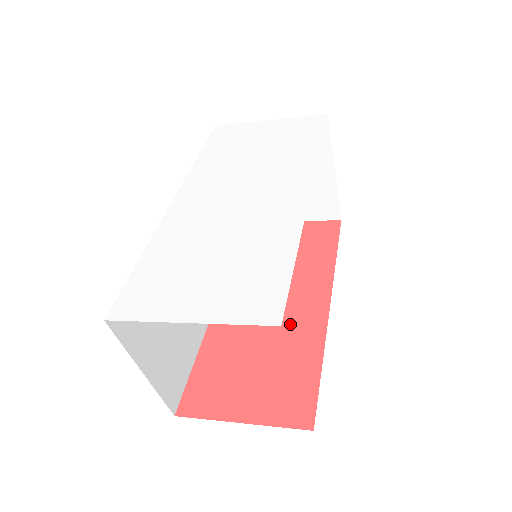
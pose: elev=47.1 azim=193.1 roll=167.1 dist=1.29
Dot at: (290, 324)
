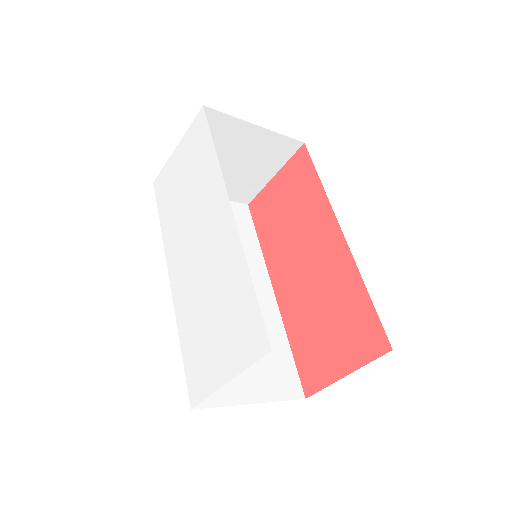
Dot at: (327, 272)
